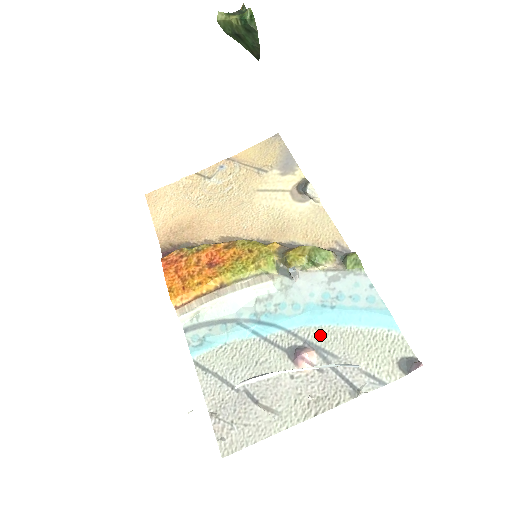
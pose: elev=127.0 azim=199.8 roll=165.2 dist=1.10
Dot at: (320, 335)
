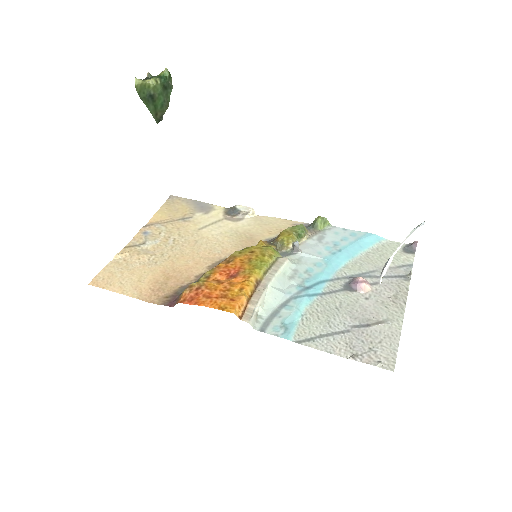
Dot at: (351, 268)
